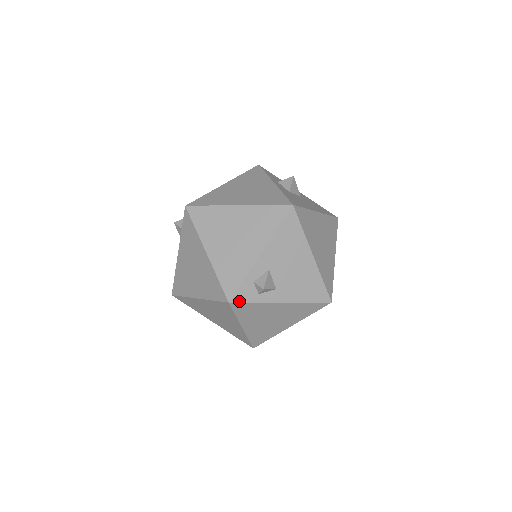
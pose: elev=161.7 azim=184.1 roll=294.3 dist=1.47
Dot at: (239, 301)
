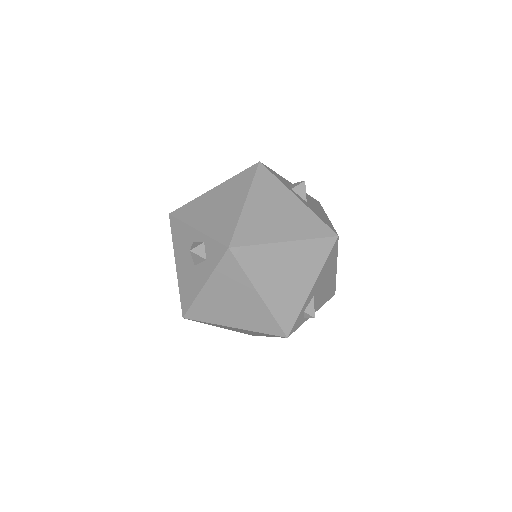
Dot at: occluded
